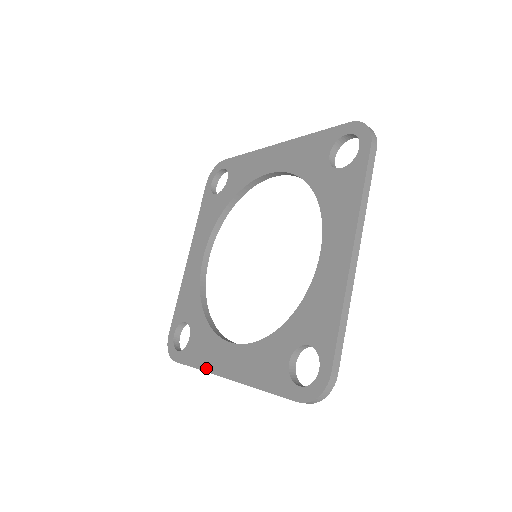
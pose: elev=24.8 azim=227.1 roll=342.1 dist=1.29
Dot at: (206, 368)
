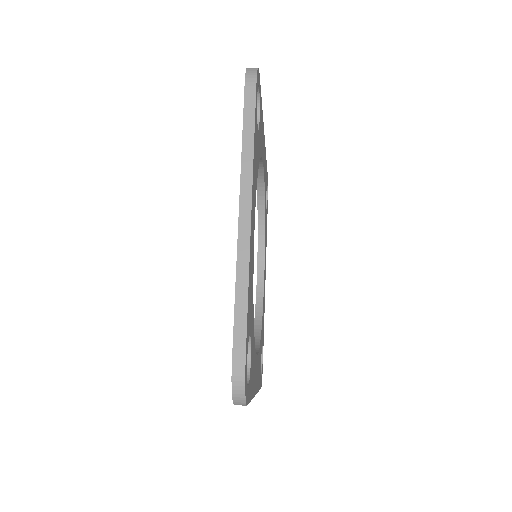
Dot at: occluded
